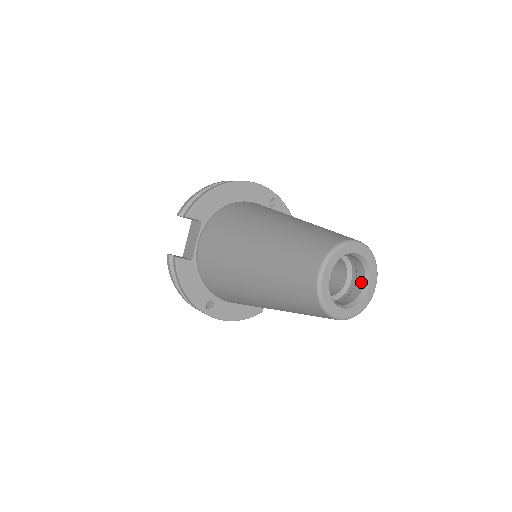
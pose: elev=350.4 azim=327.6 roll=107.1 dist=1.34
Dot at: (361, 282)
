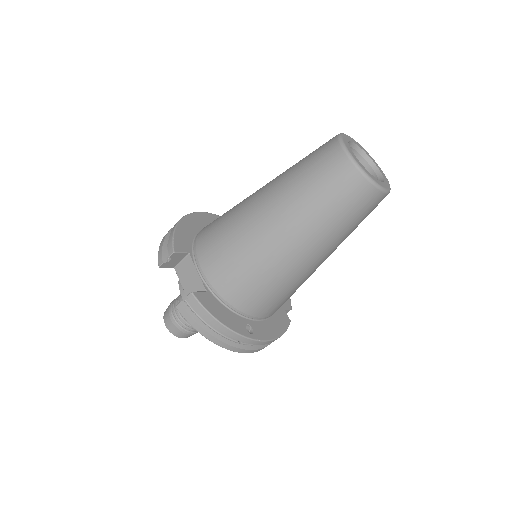
Dot at: (369, 170)
